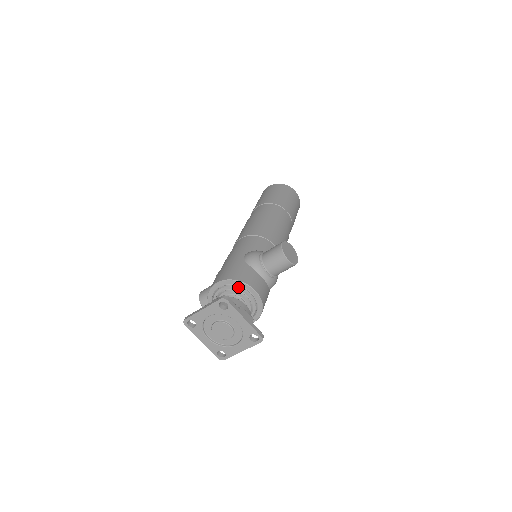
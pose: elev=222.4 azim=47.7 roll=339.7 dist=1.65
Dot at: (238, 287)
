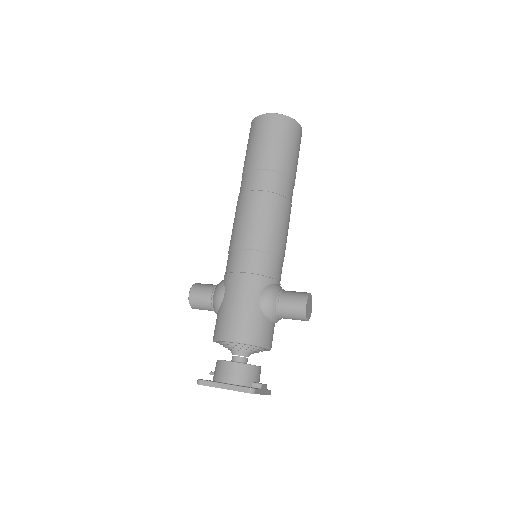
Dot at: (254, 348)
